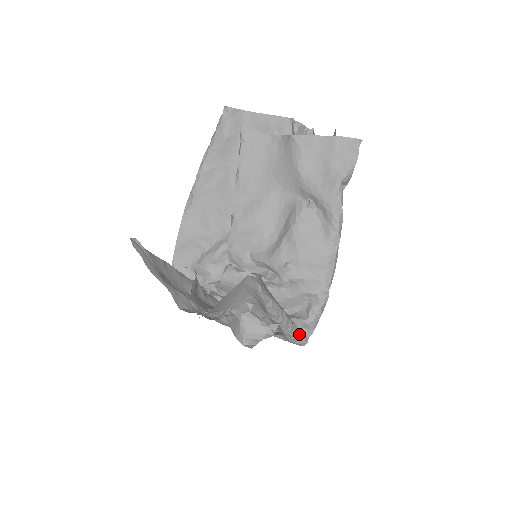
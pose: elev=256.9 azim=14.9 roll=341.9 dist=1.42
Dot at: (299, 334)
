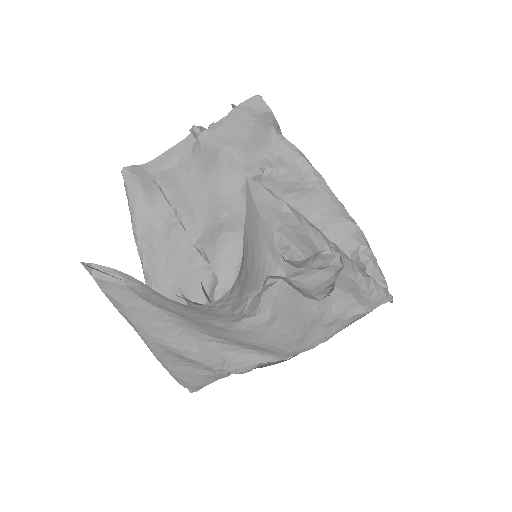
Dot at: (373, 278)
